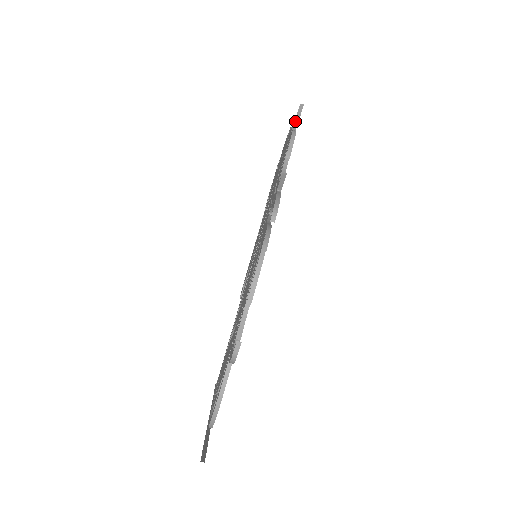
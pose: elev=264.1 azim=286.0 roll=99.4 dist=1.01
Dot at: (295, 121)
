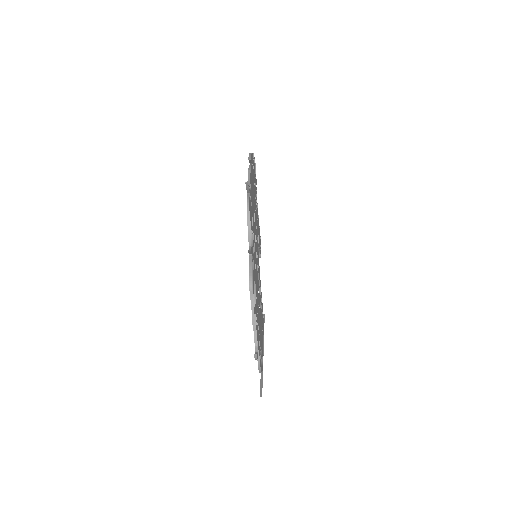
Dot at: (247, 189)
